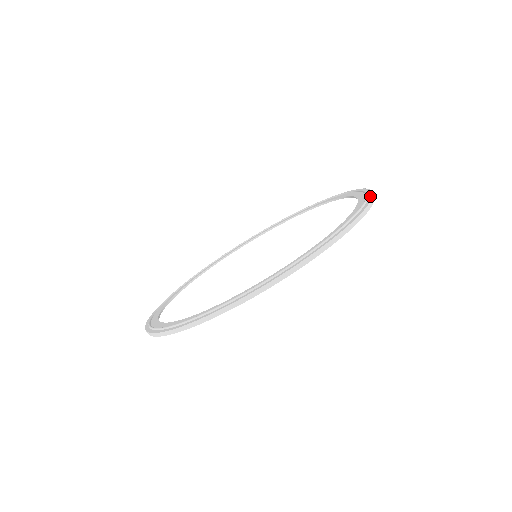
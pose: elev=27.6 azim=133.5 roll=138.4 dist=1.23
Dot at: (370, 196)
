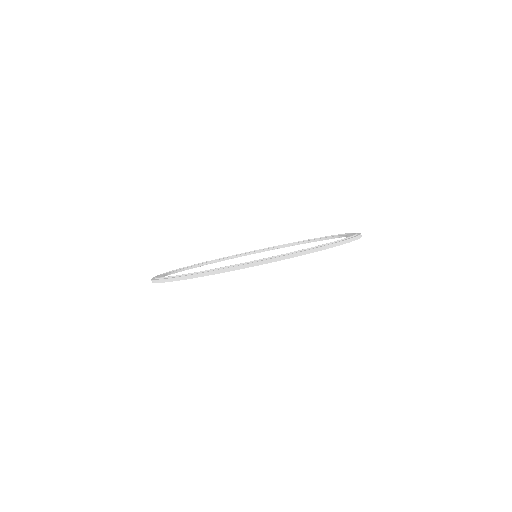
Dot at: (310, 249)
